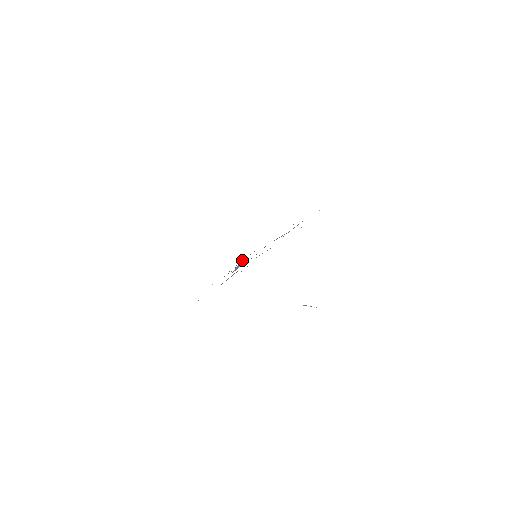
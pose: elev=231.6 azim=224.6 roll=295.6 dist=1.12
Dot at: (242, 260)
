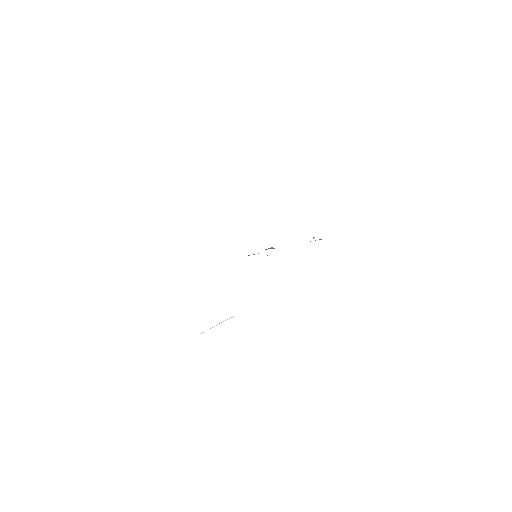
Dot at: occluded
